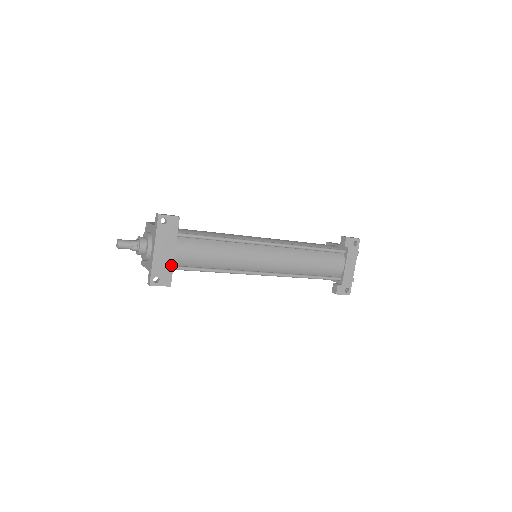
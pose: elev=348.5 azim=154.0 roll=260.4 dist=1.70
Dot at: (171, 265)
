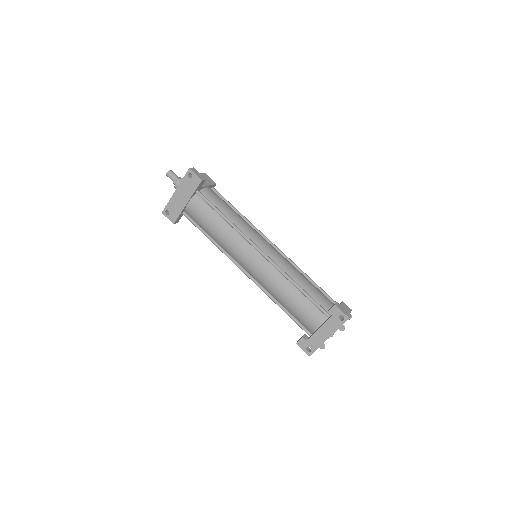
Dot at: (181, 210)
